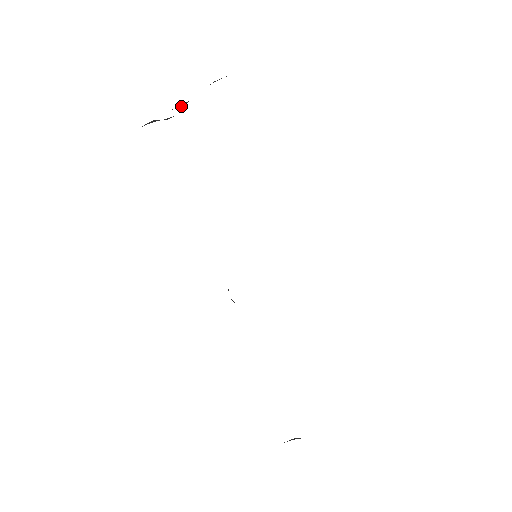
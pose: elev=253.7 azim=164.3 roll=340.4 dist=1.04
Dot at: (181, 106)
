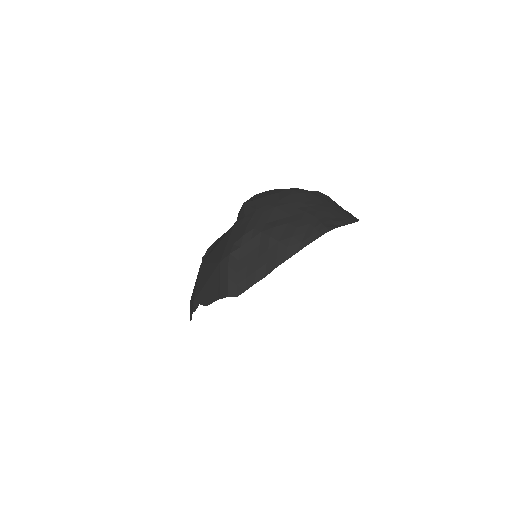
Dot at: occluded
